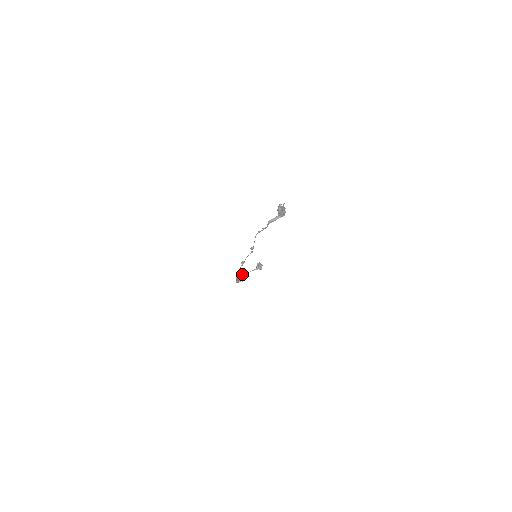
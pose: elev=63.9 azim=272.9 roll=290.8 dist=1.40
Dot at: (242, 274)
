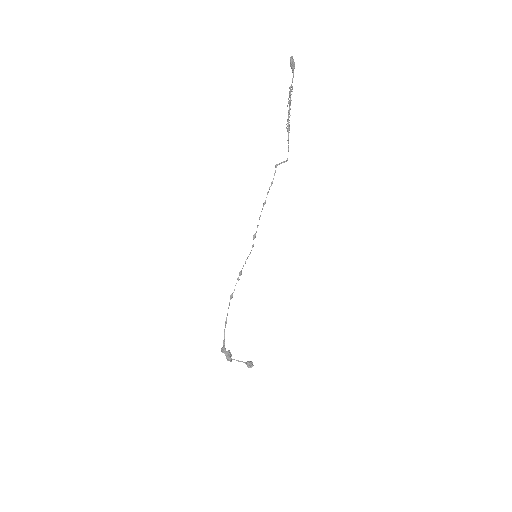
Dot at: occluded
